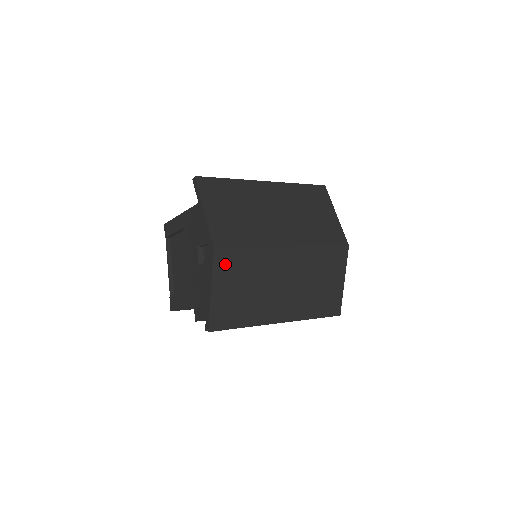
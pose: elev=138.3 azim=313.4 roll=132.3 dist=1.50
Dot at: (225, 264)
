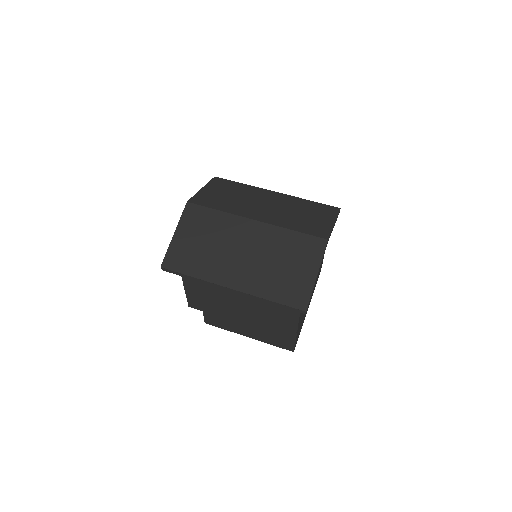
Dot at: (192, 217)
